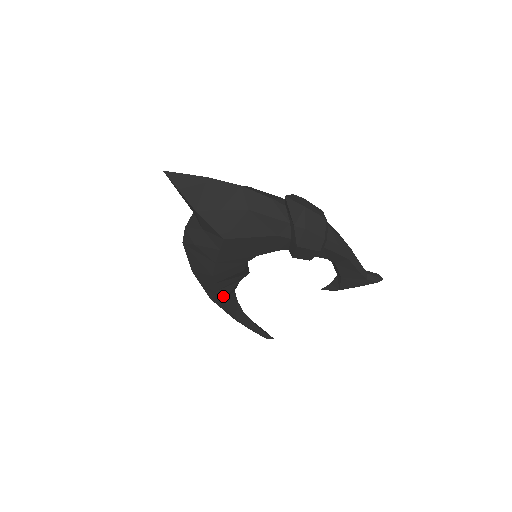
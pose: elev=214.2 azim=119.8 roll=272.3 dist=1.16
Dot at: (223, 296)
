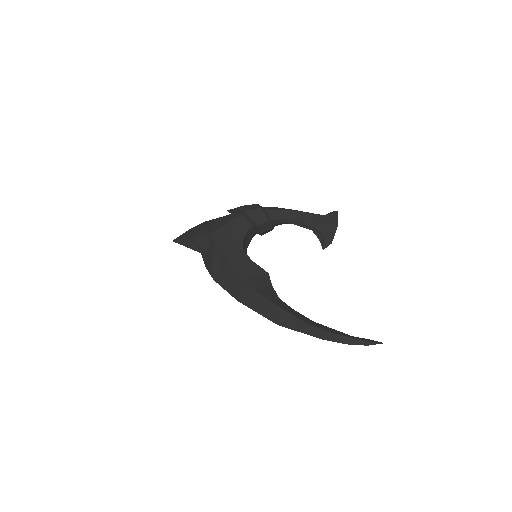
Dot at: (267, 297)
